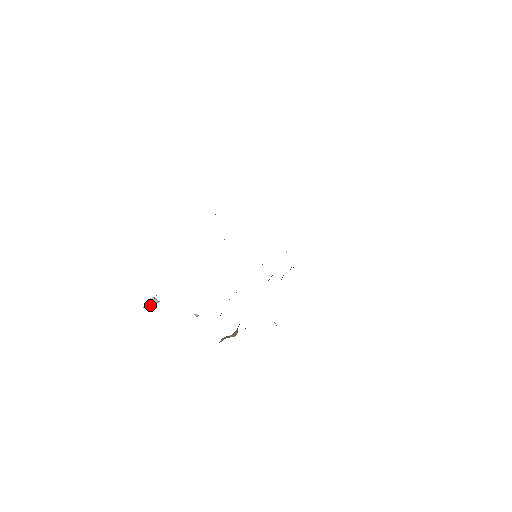
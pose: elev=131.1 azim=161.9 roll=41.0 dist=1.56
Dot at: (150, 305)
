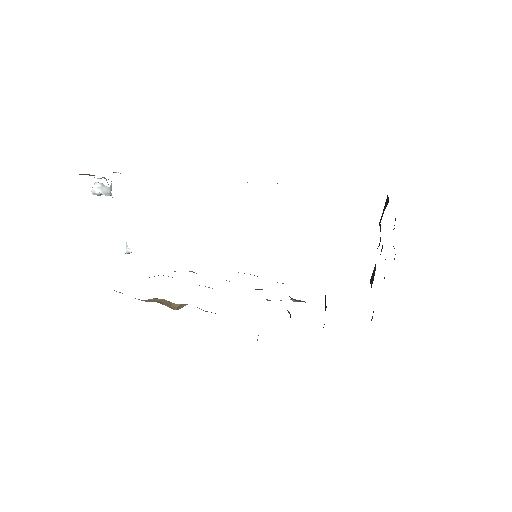
Dot at: (92, 188)
